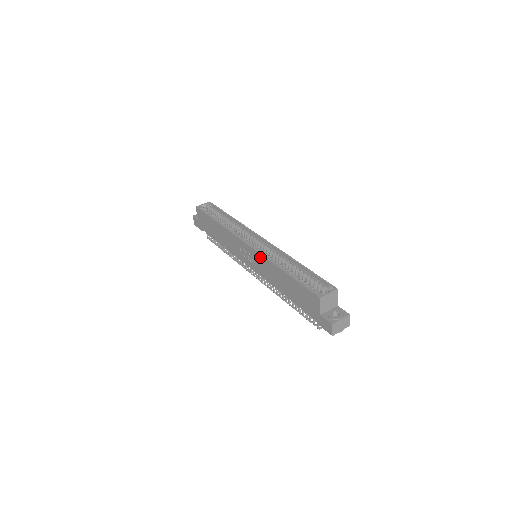
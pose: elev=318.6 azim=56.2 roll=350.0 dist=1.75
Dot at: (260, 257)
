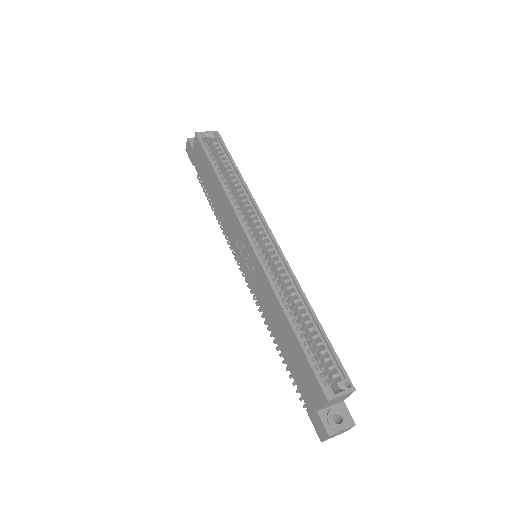
Dot at: (263, 275)
